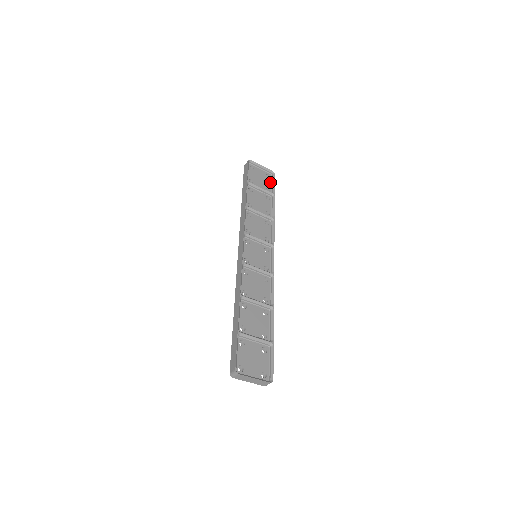
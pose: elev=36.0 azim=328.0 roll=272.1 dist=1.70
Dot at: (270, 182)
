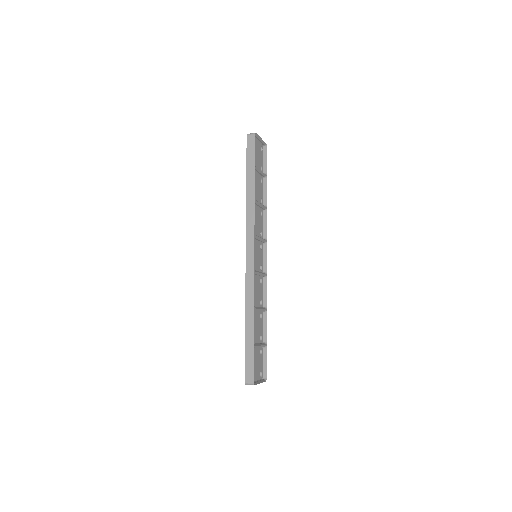
Dot at: (262, 157)
